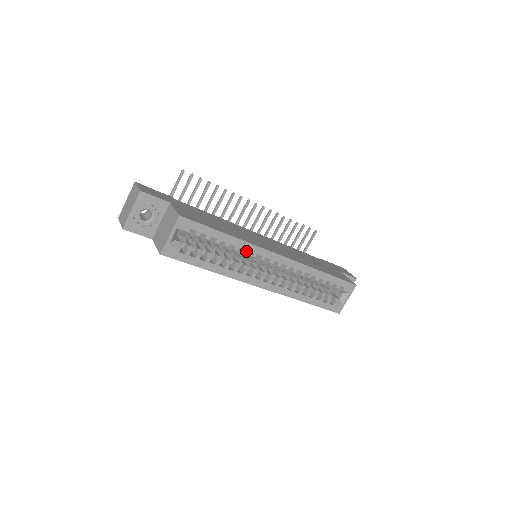
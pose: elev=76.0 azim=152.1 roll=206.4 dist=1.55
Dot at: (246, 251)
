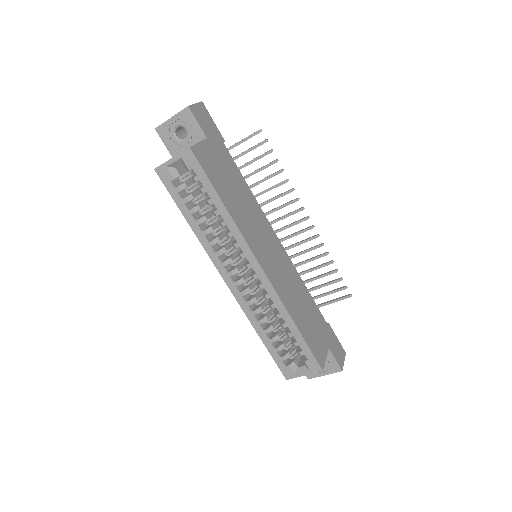
Dot at: (231, 234)
